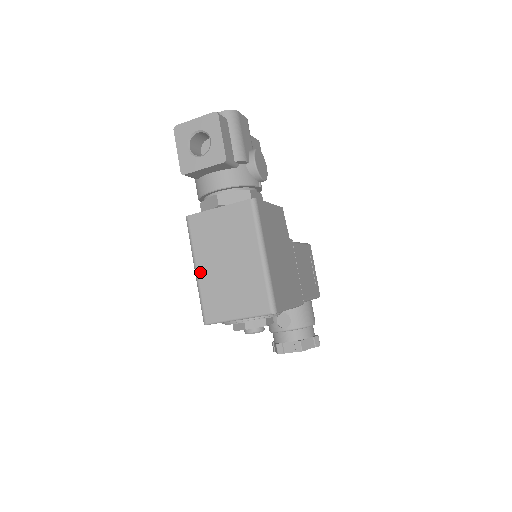
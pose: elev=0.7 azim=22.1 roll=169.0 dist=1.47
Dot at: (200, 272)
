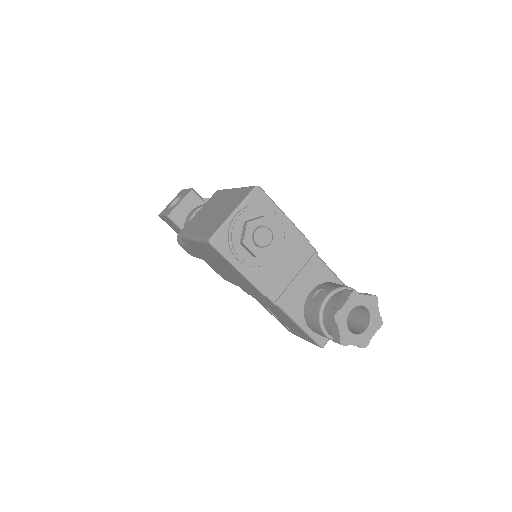
Dot at: (196, 233)
